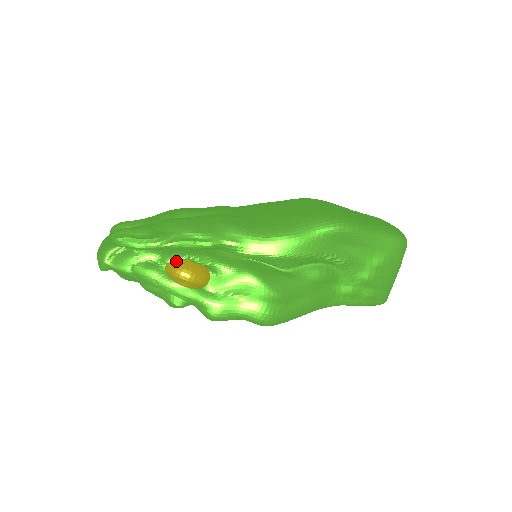
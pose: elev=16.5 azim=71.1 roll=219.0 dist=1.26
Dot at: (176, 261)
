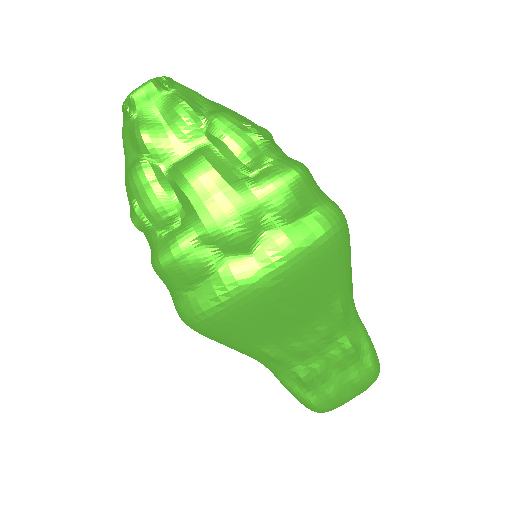
Dot at: occluded
